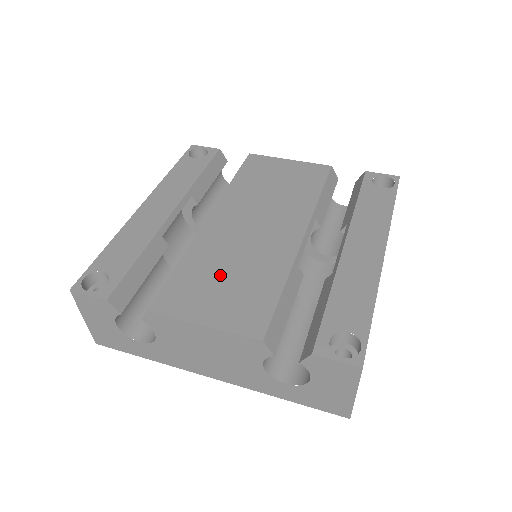
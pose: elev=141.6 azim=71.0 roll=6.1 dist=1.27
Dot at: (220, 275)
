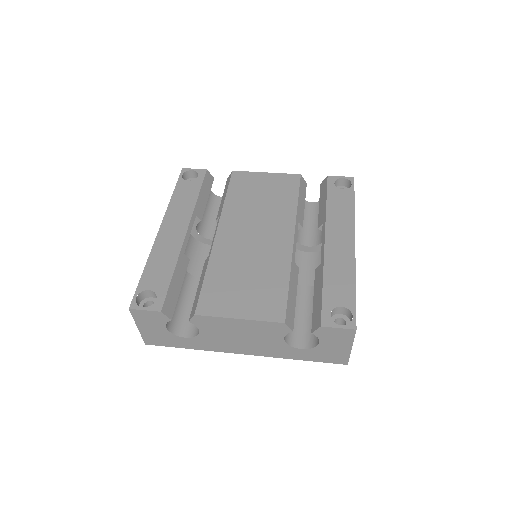
Dot at: (240, 279)
